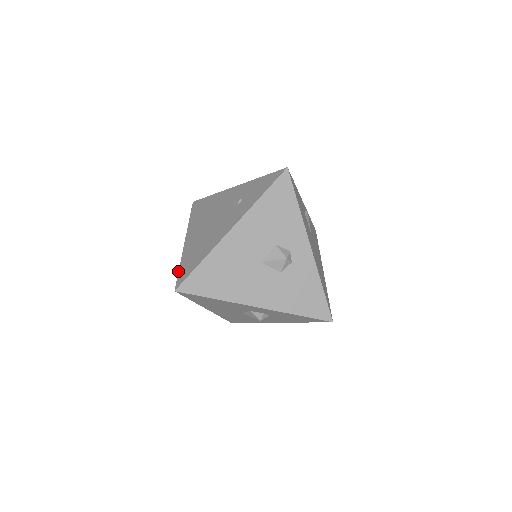
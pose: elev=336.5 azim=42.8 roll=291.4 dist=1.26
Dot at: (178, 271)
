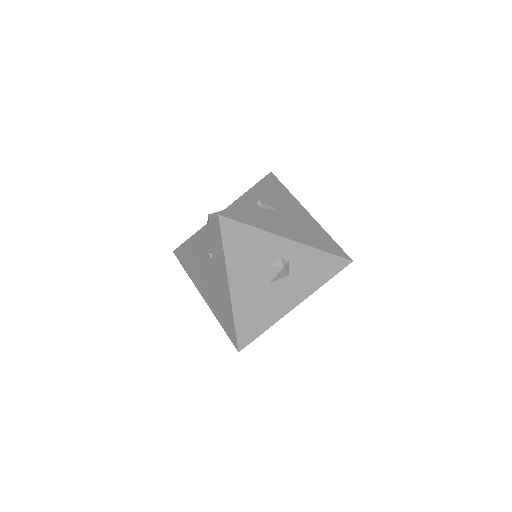
Dot at: occluded
